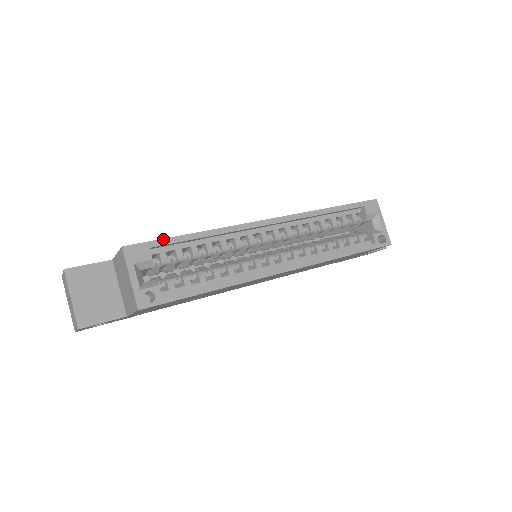
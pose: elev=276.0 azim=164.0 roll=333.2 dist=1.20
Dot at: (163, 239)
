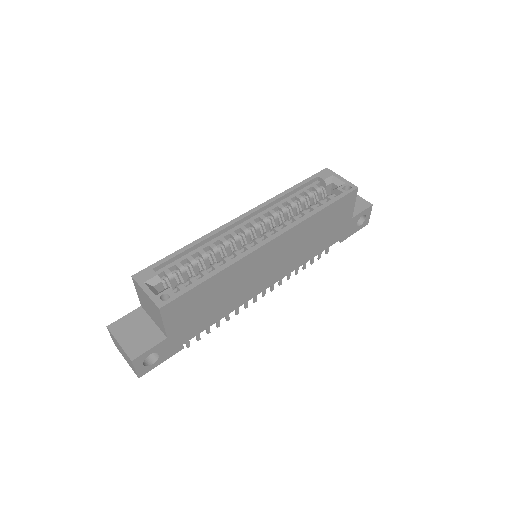
Dot at: (161, 260)
